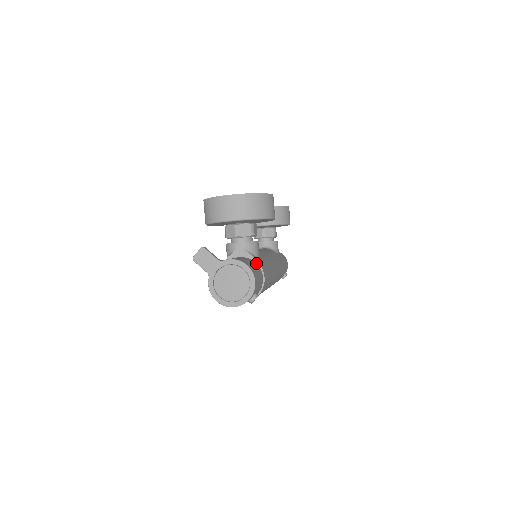
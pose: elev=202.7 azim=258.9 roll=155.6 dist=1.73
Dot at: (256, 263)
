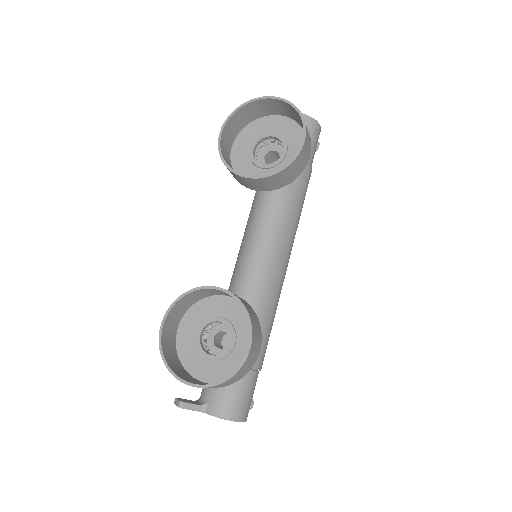
Dot at: occluded
